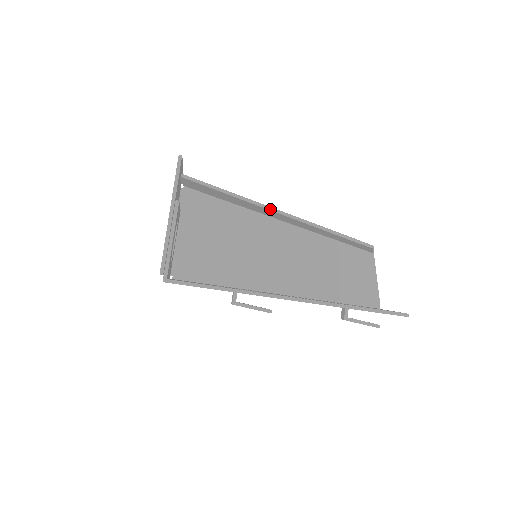
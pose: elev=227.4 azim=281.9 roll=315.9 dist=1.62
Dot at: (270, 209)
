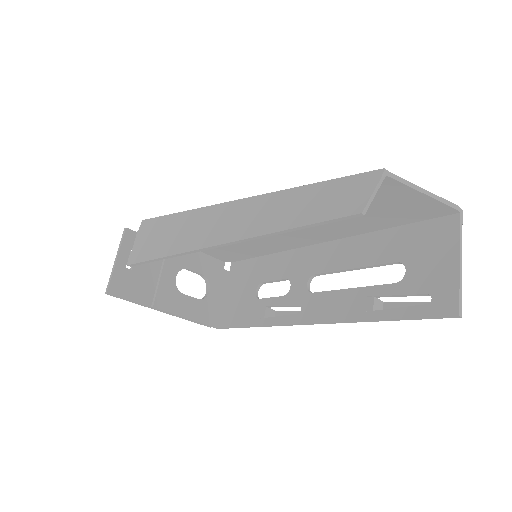
Dot at: (210, 248)
